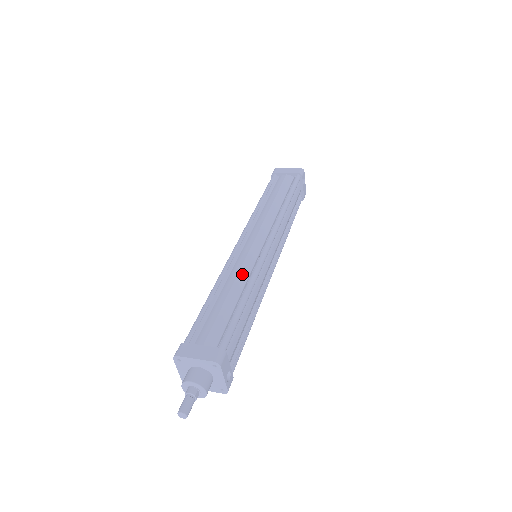
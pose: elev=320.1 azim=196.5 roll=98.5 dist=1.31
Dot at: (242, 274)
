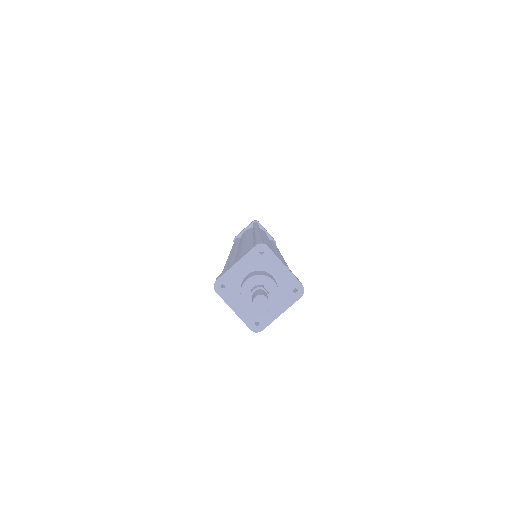
Dot at: (246, 244)
